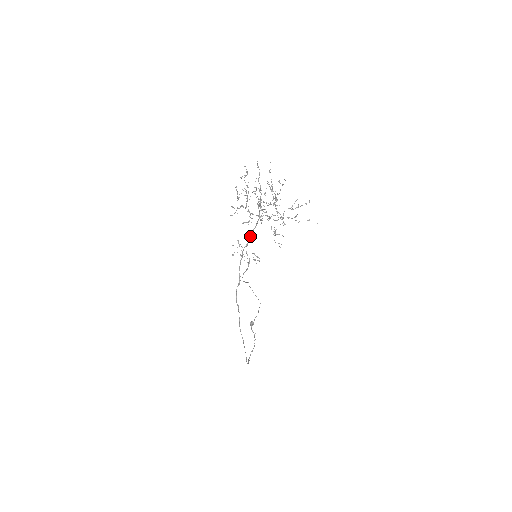
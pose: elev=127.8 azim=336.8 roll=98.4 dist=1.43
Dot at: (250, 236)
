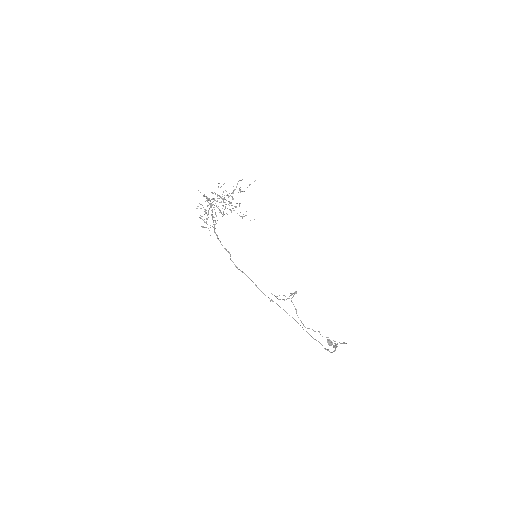
Dot at: (212, 218)
